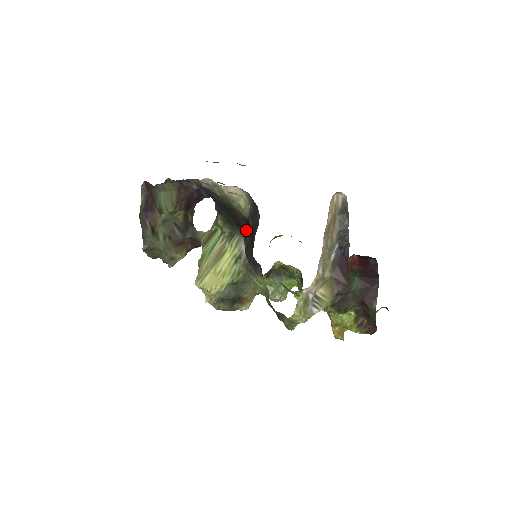
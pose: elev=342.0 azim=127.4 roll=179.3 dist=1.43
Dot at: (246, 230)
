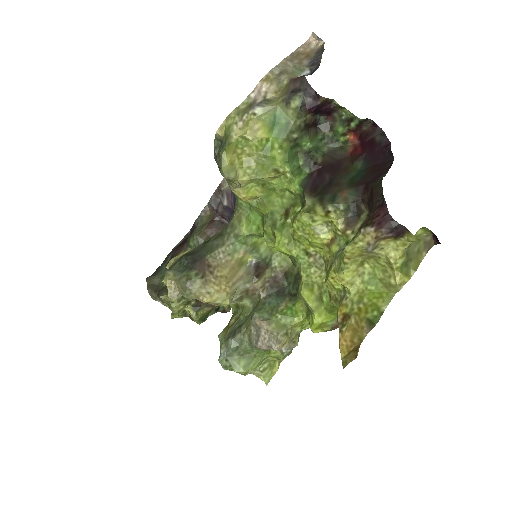
Dot at: occluded
